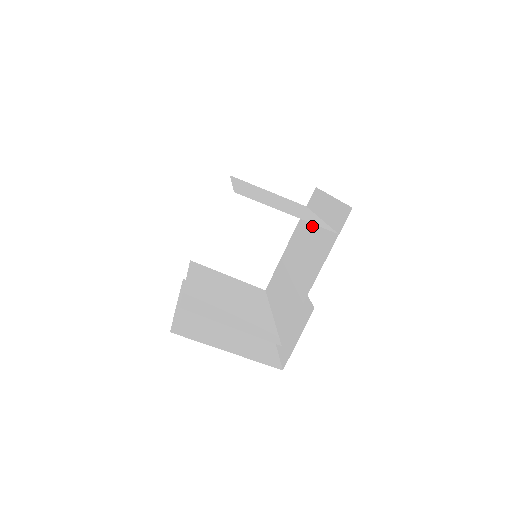
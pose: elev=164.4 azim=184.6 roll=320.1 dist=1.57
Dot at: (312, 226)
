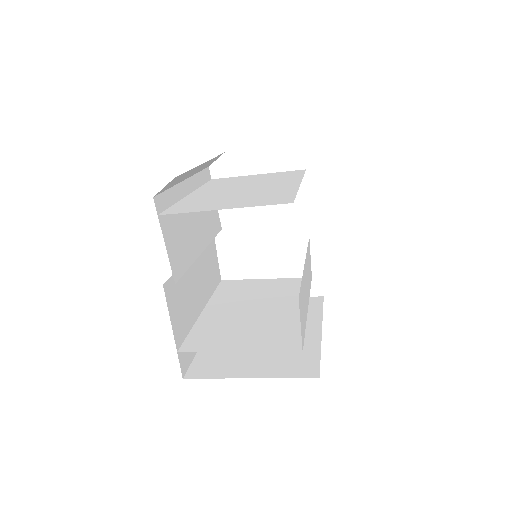
Dot at: occluded
